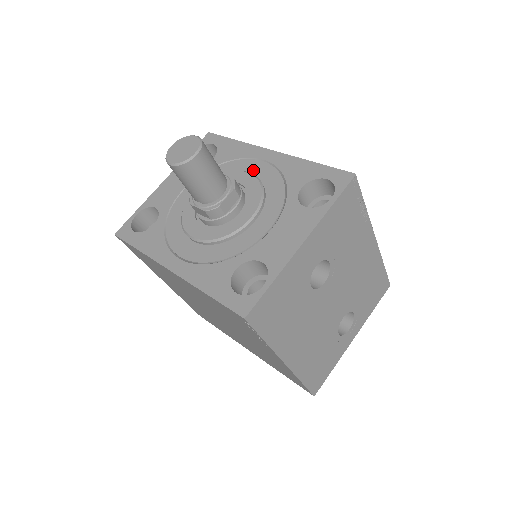
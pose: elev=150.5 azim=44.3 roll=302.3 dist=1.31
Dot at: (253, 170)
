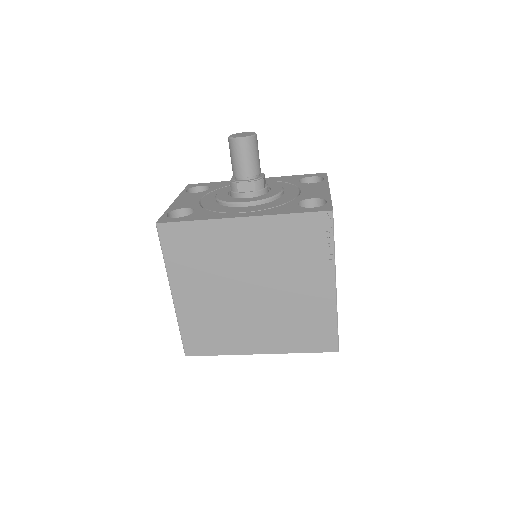
Dot at: occluded
